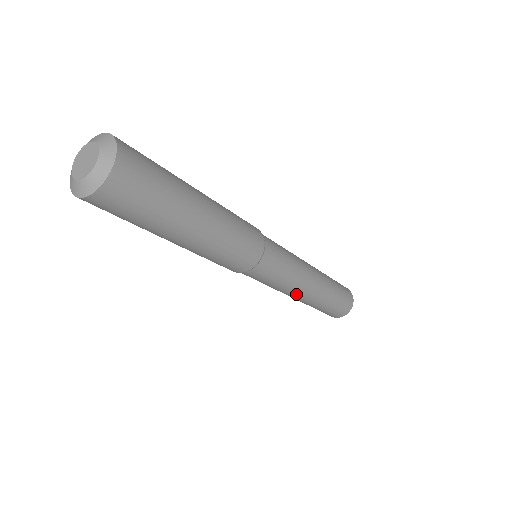
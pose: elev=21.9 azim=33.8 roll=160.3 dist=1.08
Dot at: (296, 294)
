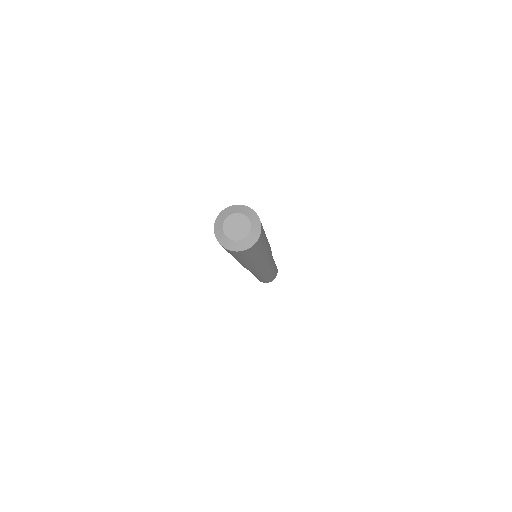
Dot at: (265, 275)
